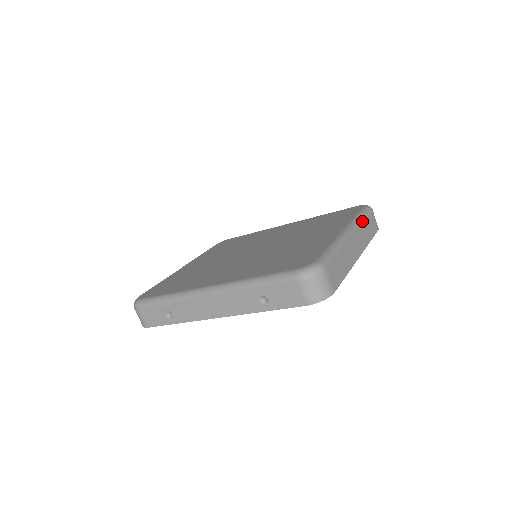
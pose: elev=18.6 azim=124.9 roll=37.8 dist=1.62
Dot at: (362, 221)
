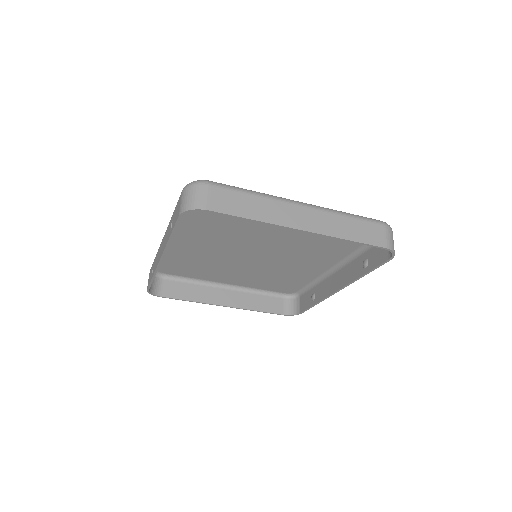
Dot at: (343, 214)
